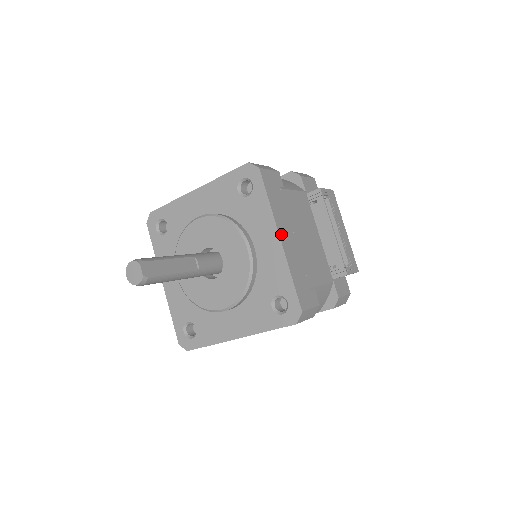
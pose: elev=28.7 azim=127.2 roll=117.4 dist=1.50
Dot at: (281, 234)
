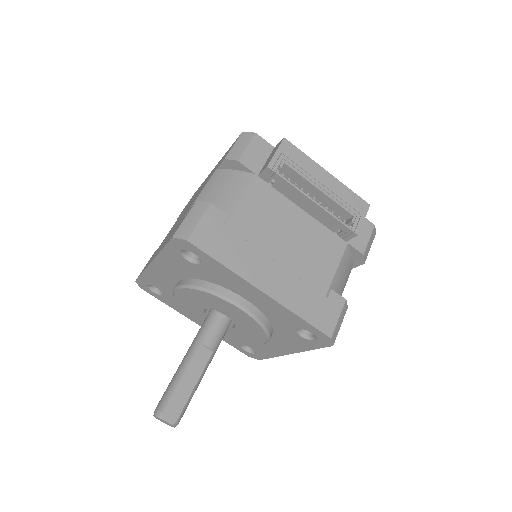
Dot at: (260, 284)
